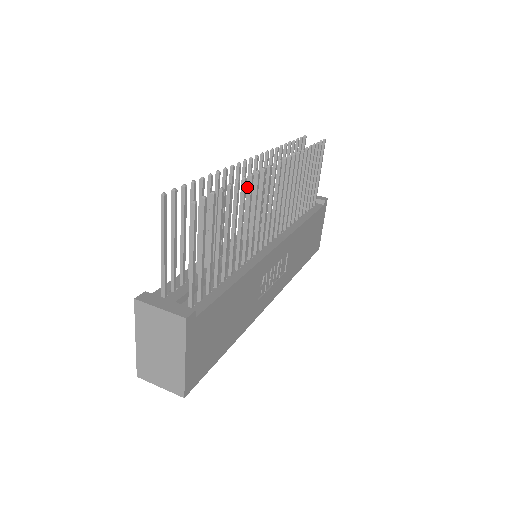
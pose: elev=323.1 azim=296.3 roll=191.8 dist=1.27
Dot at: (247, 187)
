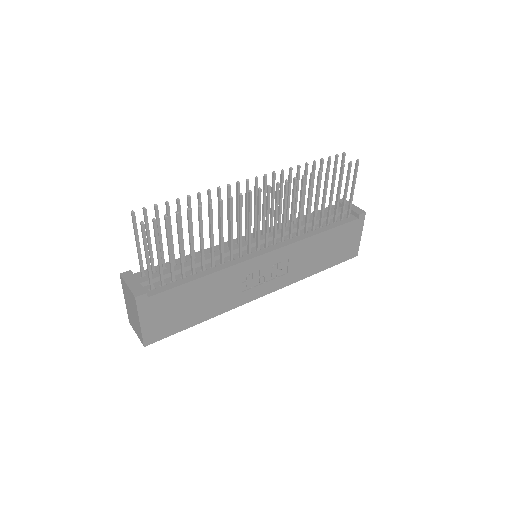
Dot at: (246, 201)
